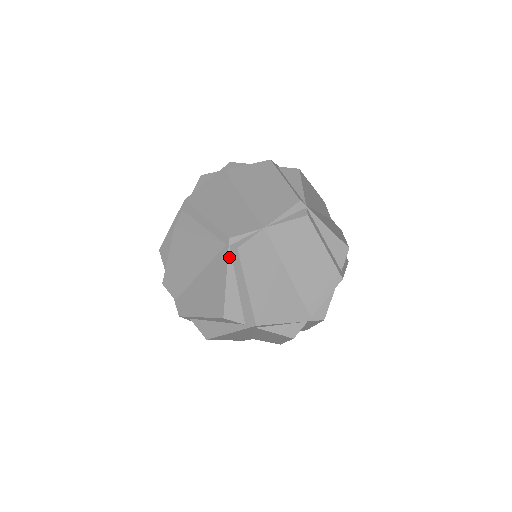
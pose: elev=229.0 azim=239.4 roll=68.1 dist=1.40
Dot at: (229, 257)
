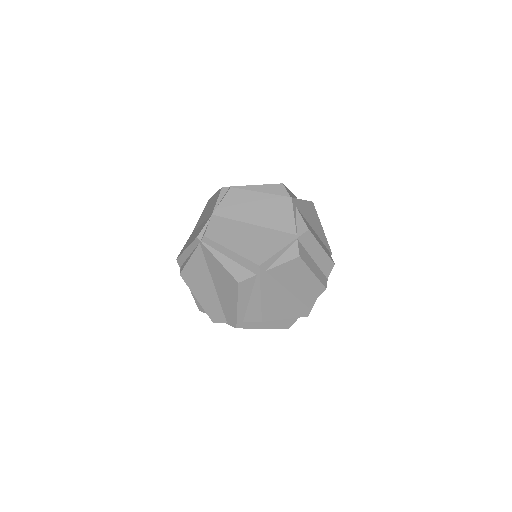
Dot at: (207, 247)
